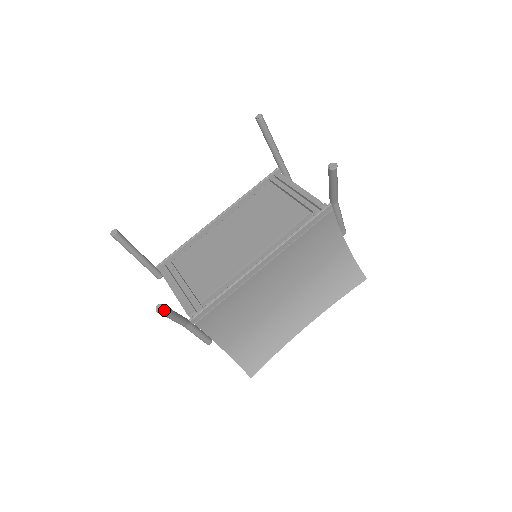
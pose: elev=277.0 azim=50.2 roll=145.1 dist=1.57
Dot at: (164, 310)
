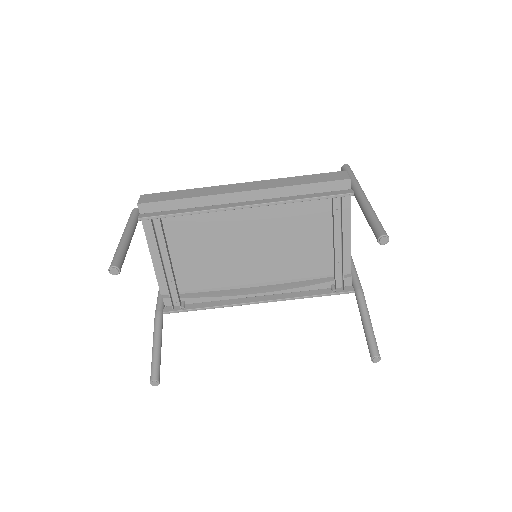
Dot at: (158, 383)
